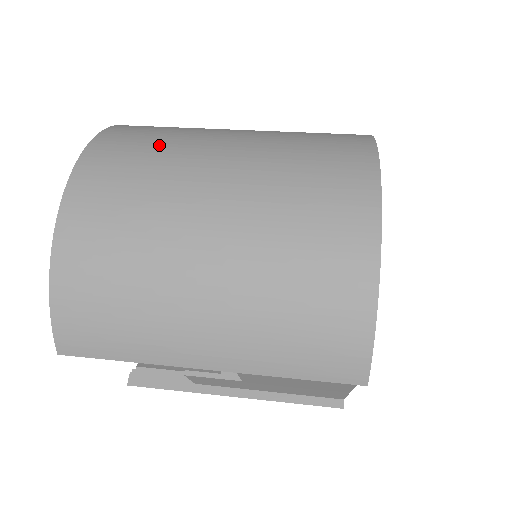
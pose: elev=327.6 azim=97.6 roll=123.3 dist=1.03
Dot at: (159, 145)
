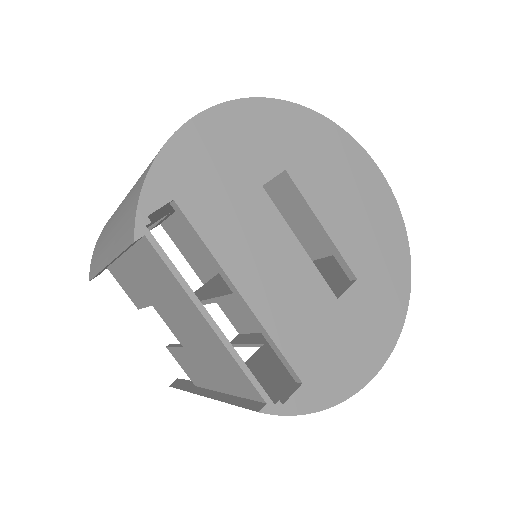
Dot at: occluded
